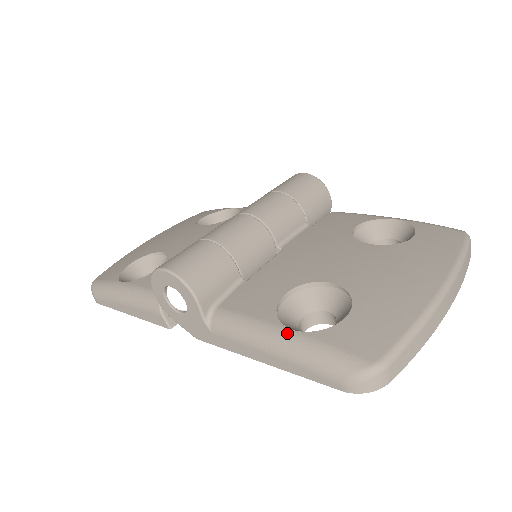
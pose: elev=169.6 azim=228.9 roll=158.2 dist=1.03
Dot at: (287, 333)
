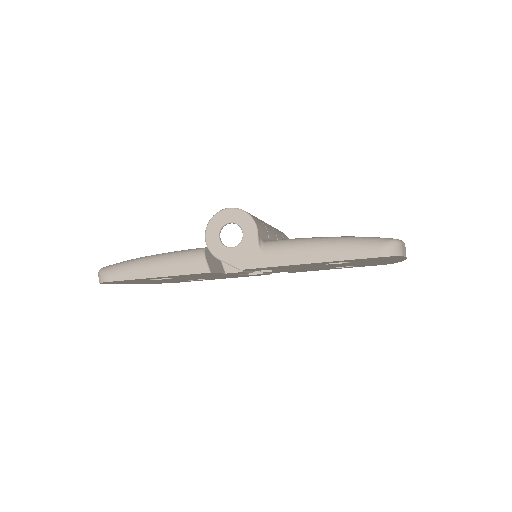
Dot at: (331, 237)
